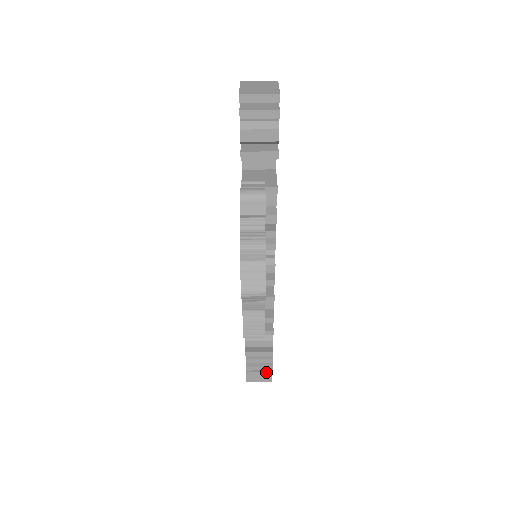
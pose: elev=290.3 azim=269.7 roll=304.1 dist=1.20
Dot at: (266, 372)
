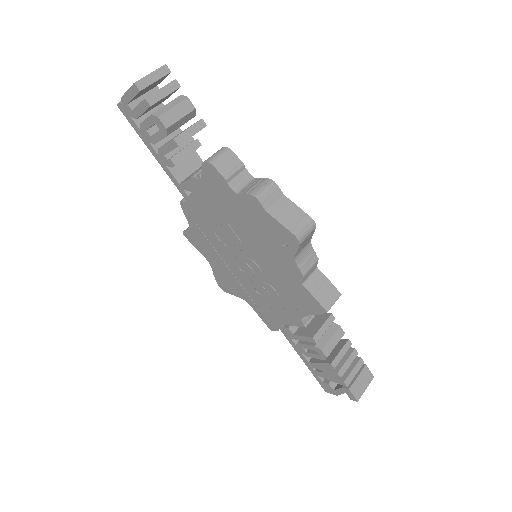
Dot at: (362, 371)
